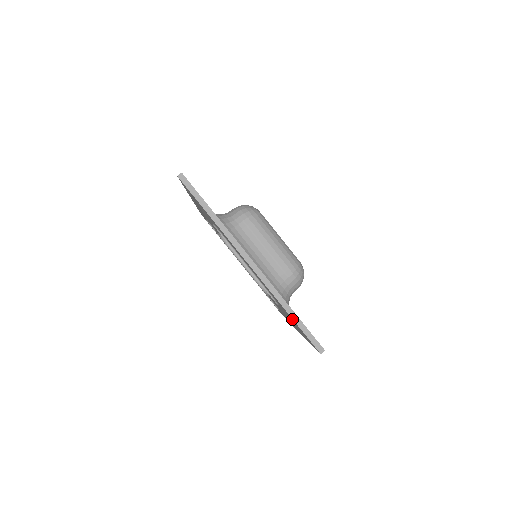
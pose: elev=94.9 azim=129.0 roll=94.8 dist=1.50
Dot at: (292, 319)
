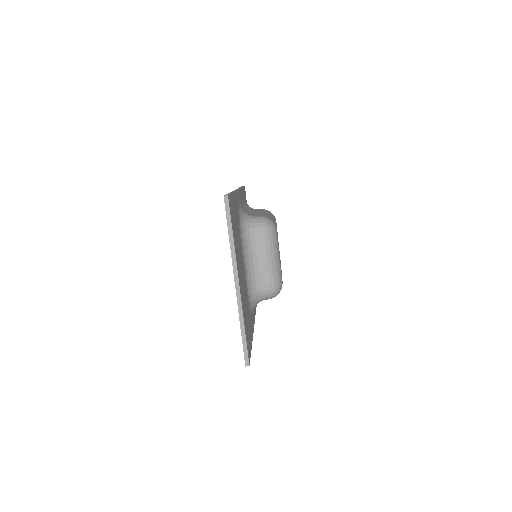
Dot at: occluded
